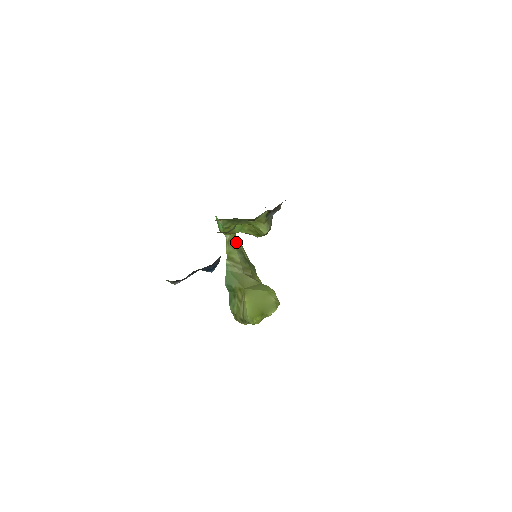
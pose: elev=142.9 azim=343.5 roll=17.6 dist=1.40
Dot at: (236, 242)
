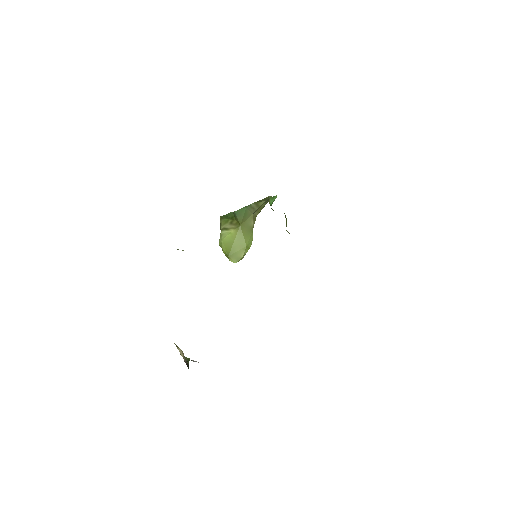
Dot at: occluded
